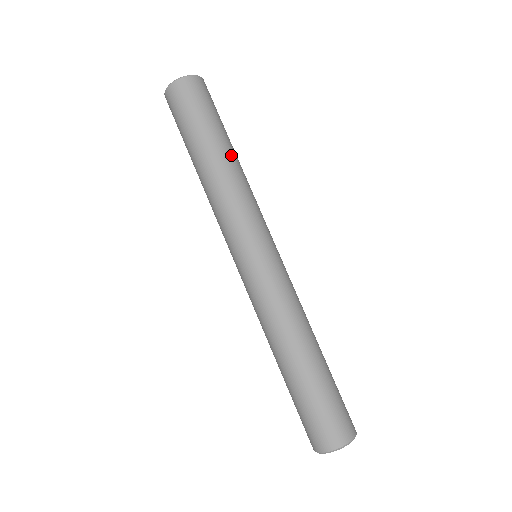
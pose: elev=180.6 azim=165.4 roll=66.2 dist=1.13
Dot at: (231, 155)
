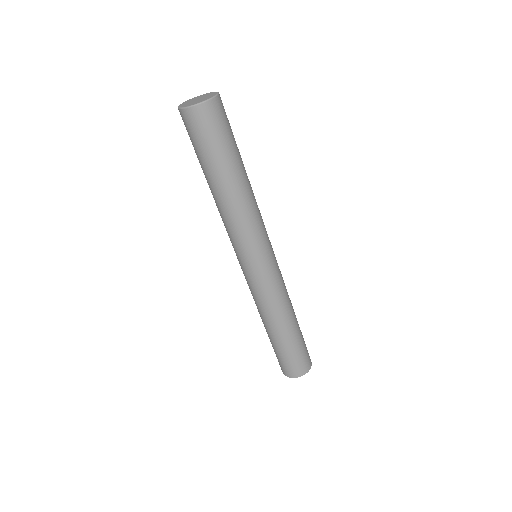
Dot at: (232, 187)
